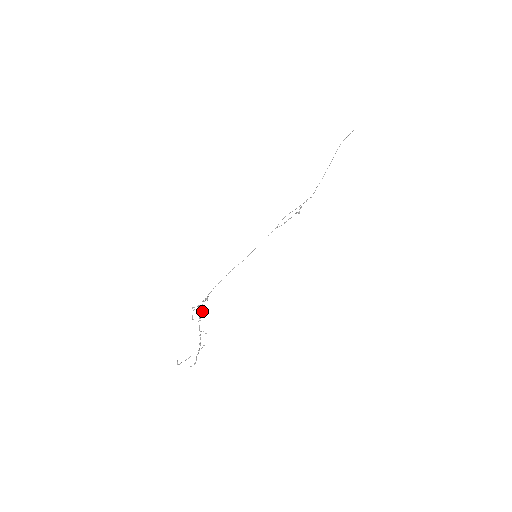
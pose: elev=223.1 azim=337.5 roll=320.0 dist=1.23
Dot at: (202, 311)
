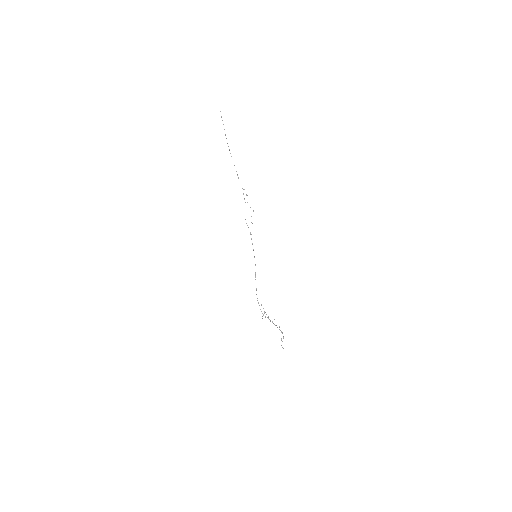
Dot at: occluded
